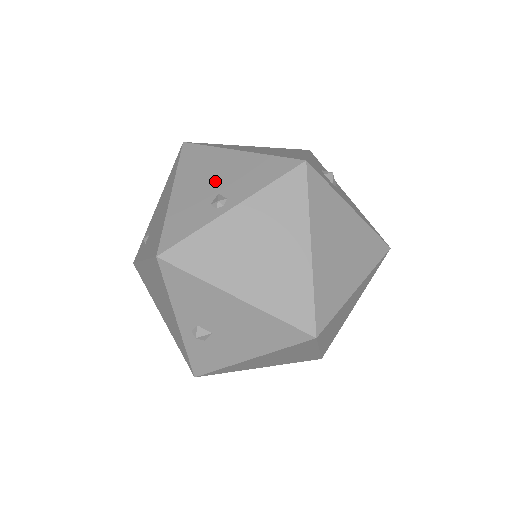
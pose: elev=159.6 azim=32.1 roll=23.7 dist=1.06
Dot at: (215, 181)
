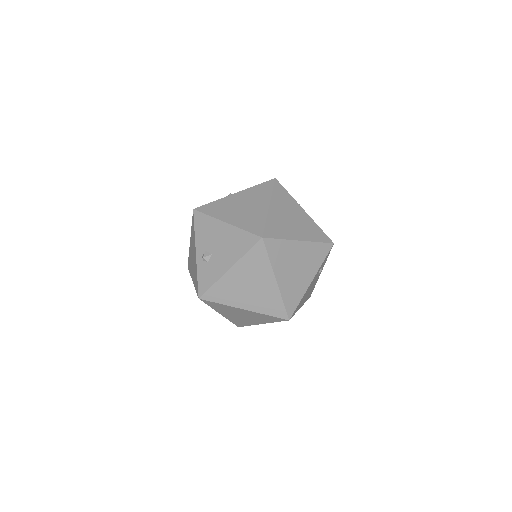
Dot at: occluded
